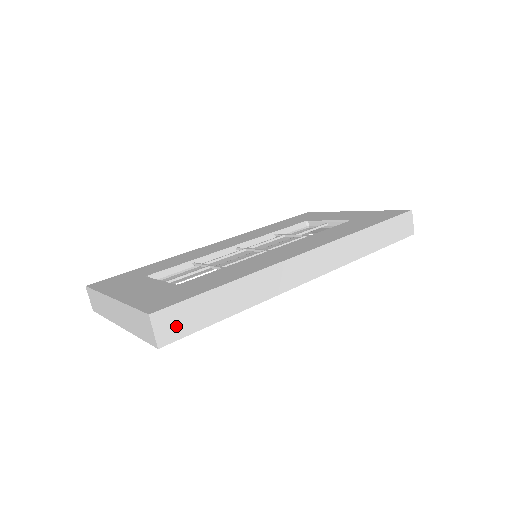
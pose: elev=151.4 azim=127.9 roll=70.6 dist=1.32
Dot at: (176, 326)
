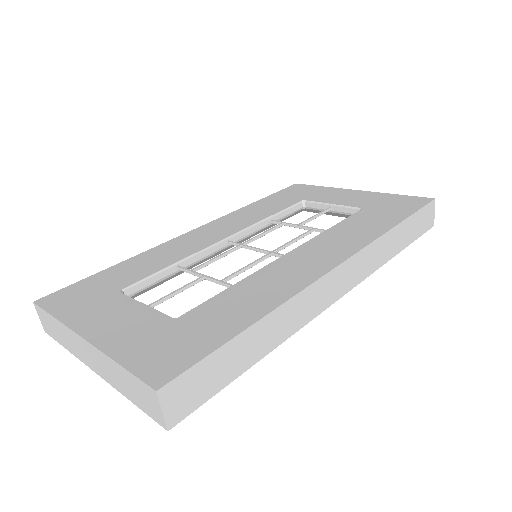
Dot at: (190, 396)
